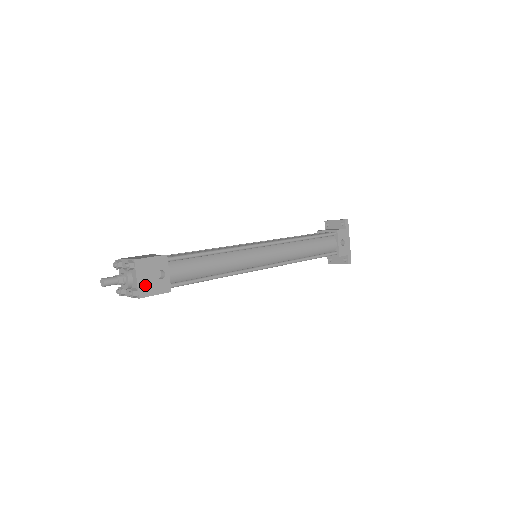
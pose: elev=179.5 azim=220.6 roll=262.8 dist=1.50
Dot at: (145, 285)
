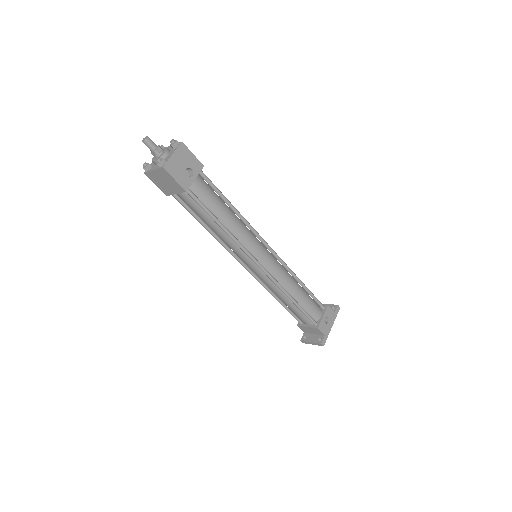
Dot at: (174, 165)
